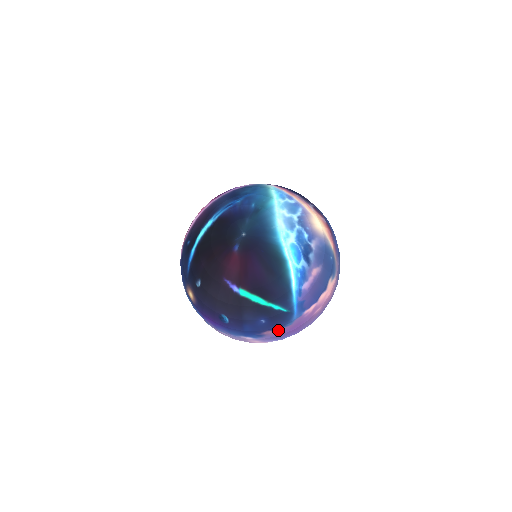
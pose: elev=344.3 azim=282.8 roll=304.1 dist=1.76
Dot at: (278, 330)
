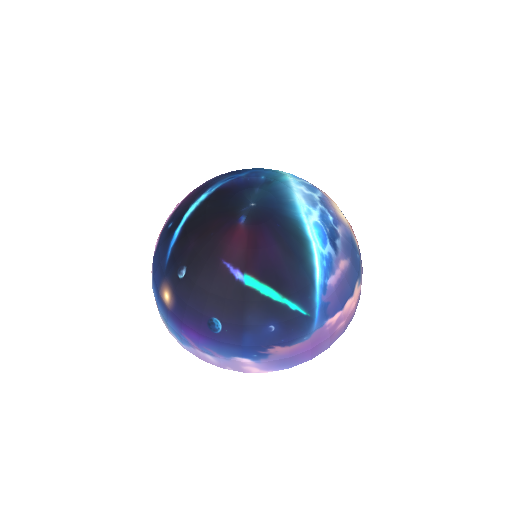
Dot at: (290, 346)
